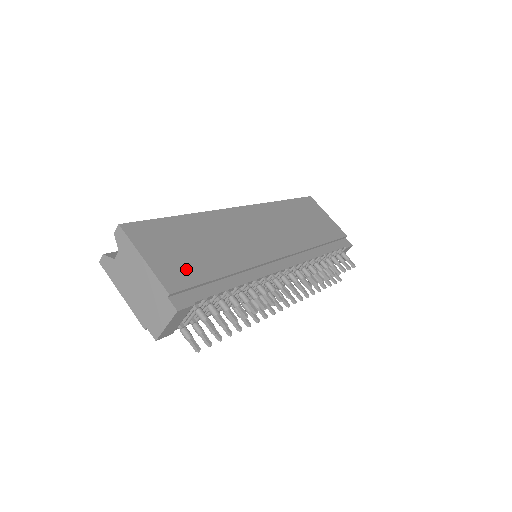
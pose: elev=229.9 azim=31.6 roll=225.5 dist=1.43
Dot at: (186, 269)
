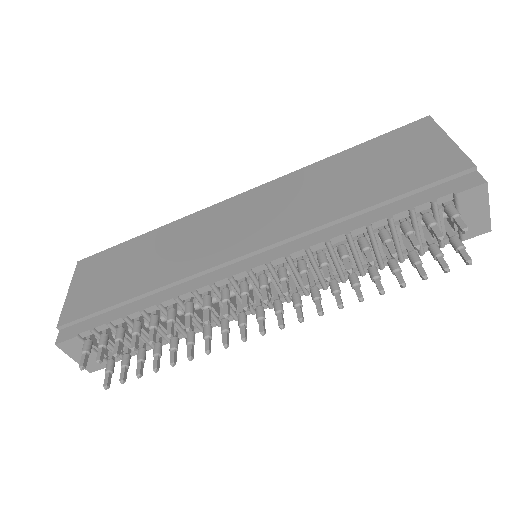
Dot at: (96, 297)
